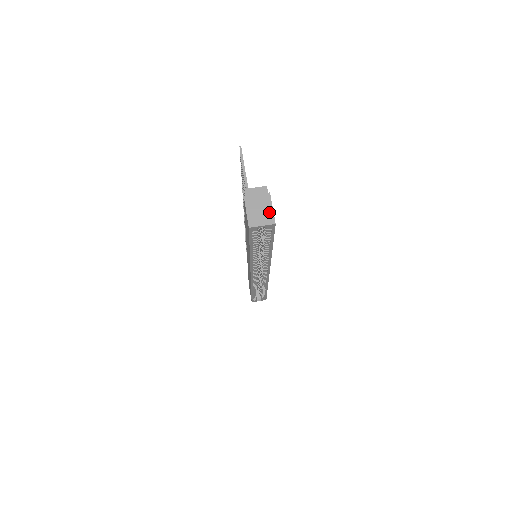
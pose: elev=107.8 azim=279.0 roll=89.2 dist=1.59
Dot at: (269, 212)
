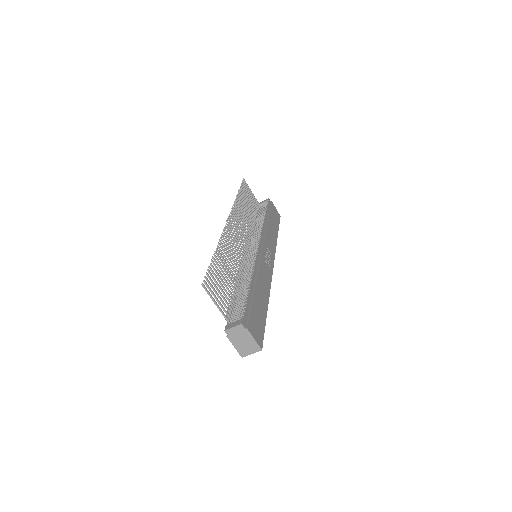
Dot at: (253, 343)
